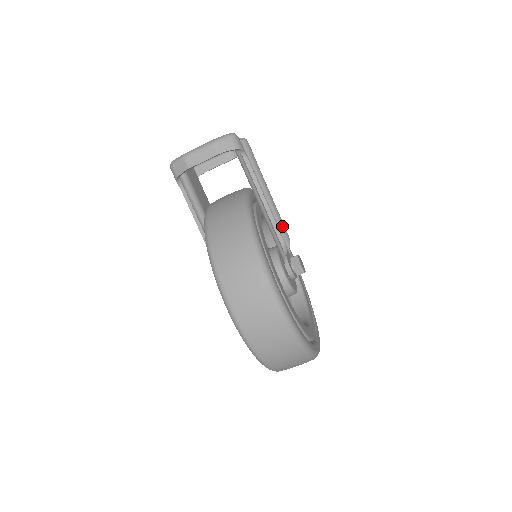
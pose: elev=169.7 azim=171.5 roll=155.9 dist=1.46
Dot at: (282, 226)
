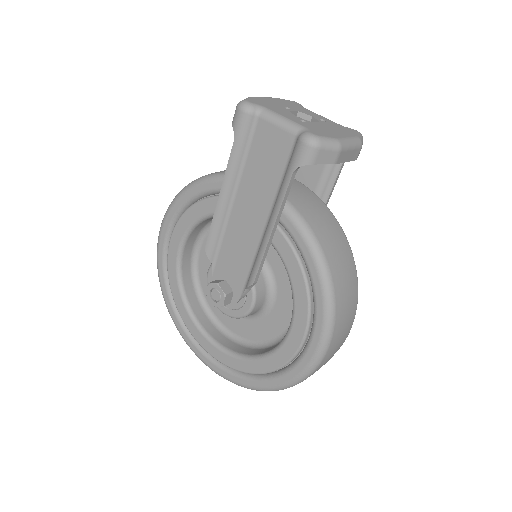
Dot at: occluded
